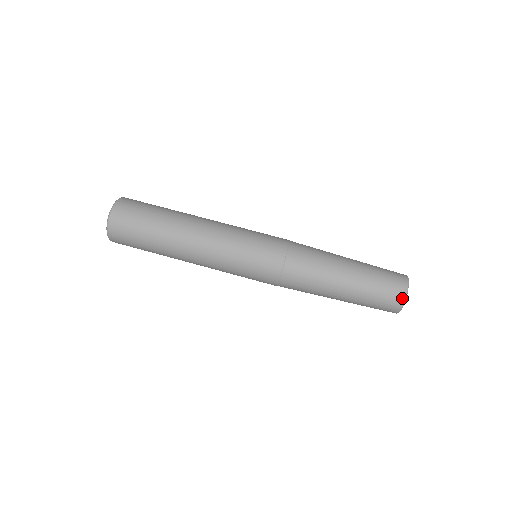
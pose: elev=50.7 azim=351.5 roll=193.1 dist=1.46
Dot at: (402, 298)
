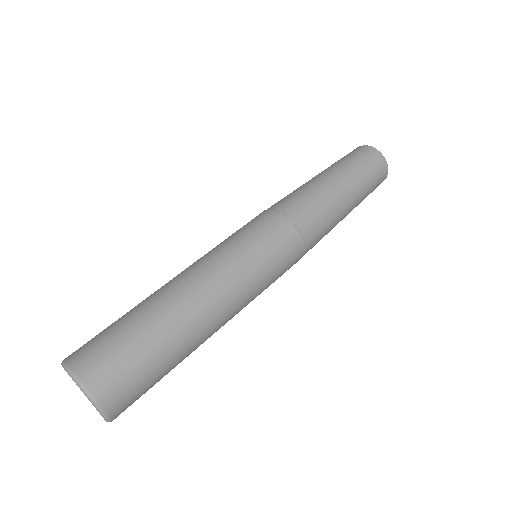
Dot at: occluded
